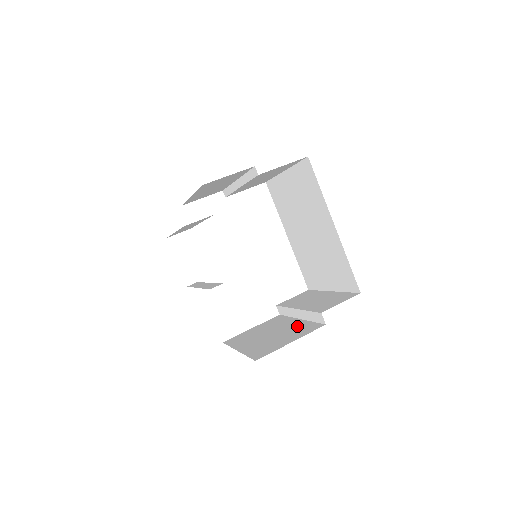
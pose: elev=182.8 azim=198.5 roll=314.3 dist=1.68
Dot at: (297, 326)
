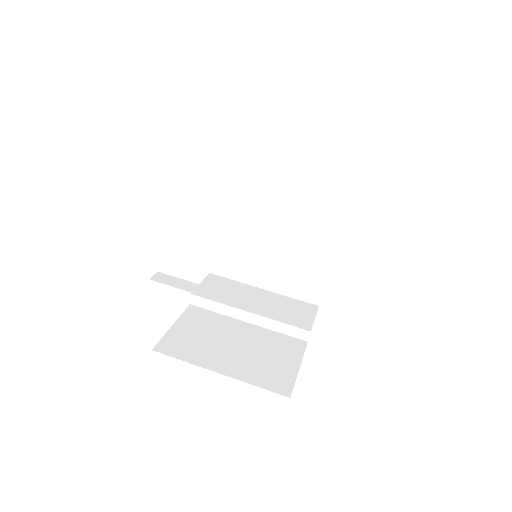
Dot at: (265, 337)
